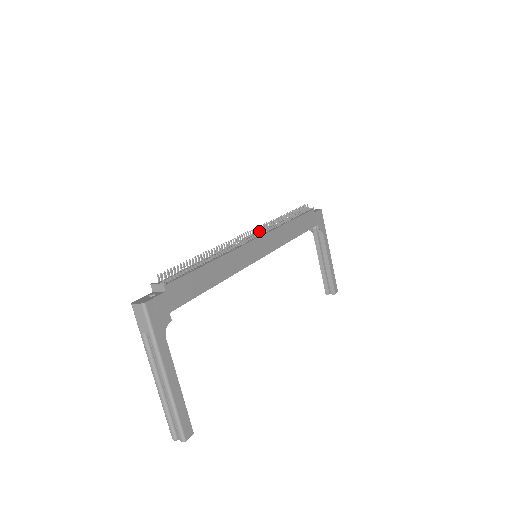
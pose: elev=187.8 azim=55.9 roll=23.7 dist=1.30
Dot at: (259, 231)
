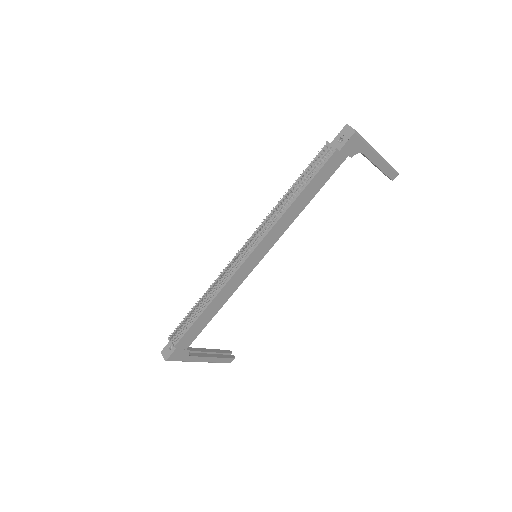
Dot at: (251, 243)
